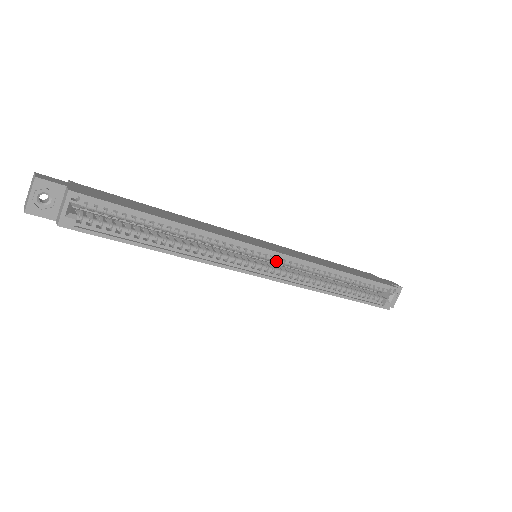
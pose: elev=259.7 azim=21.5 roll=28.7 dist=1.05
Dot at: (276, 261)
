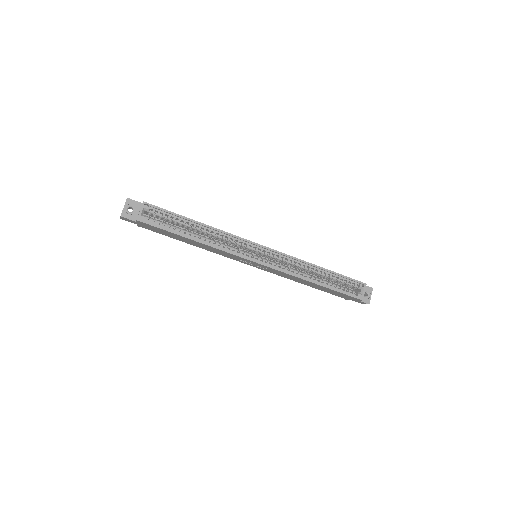
Dot at: (268, 255)
